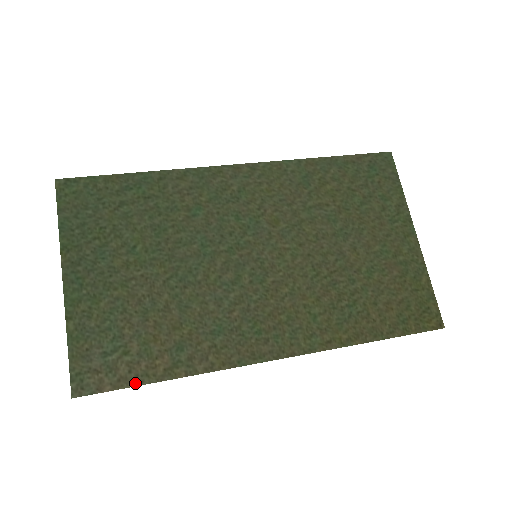
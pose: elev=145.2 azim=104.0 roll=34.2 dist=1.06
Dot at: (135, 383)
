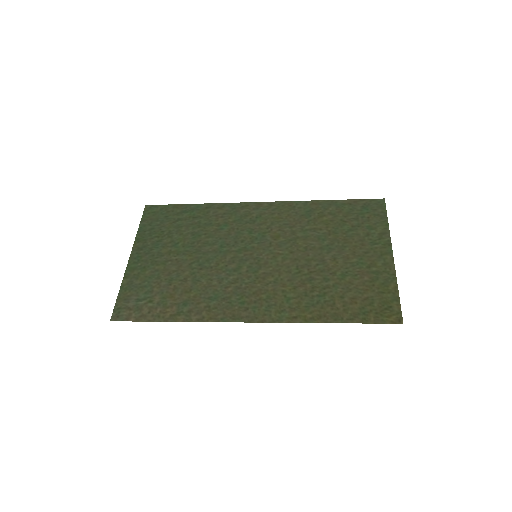
Dot at: (150, 320)
